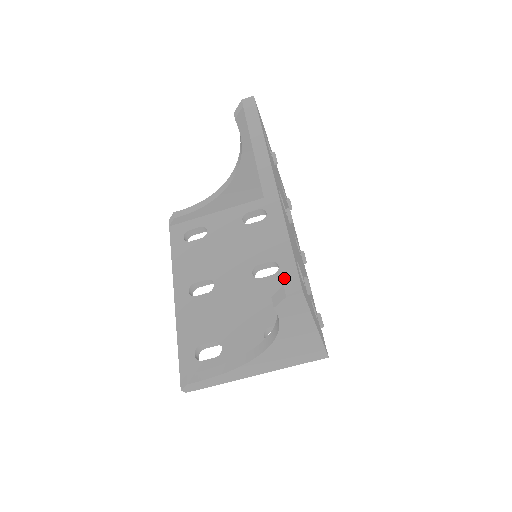
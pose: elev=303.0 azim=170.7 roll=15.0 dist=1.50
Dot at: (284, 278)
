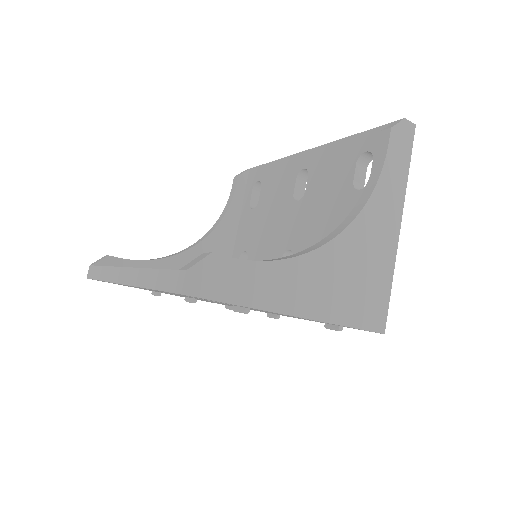
Dot at: (389, 124)
